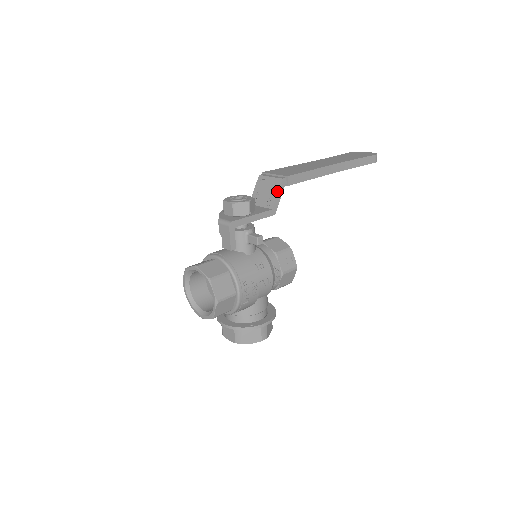
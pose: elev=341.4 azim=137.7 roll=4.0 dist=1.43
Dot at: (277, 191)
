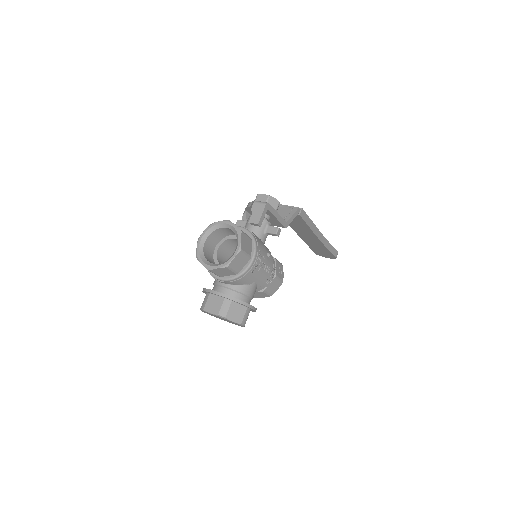
Dot at: (293, 213)
